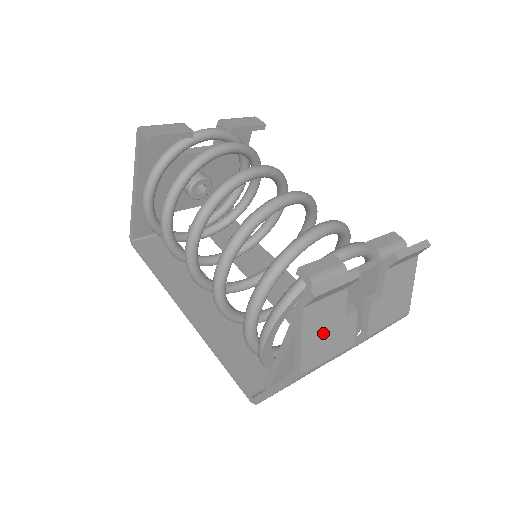
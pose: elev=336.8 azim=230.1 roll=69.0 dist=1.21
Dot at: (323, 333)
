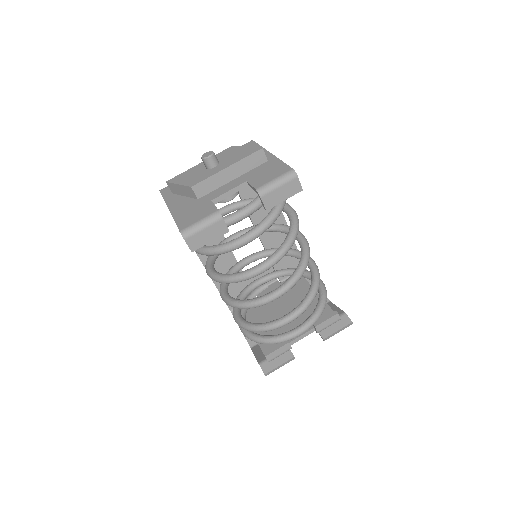
Dot at: occluded
